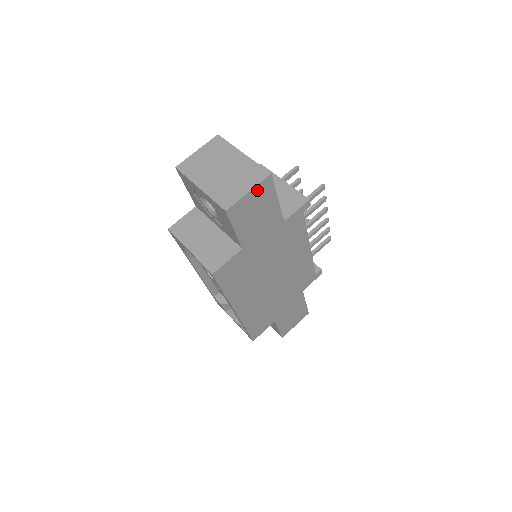
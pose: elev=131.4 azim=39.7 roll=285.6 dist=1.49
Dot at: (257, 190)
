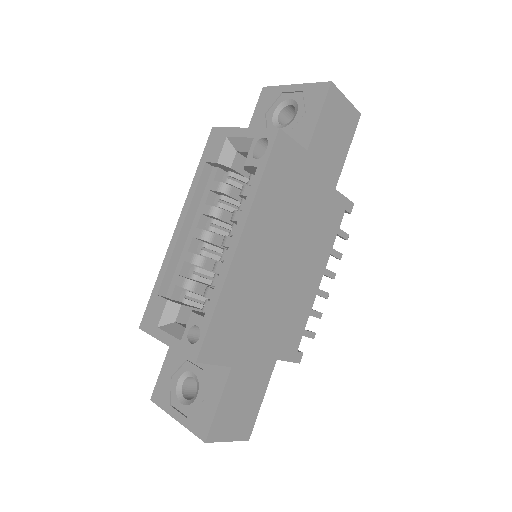
Dot at: (349, 109)
